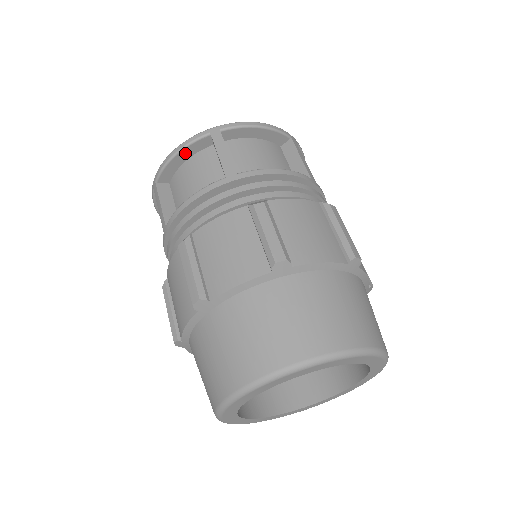
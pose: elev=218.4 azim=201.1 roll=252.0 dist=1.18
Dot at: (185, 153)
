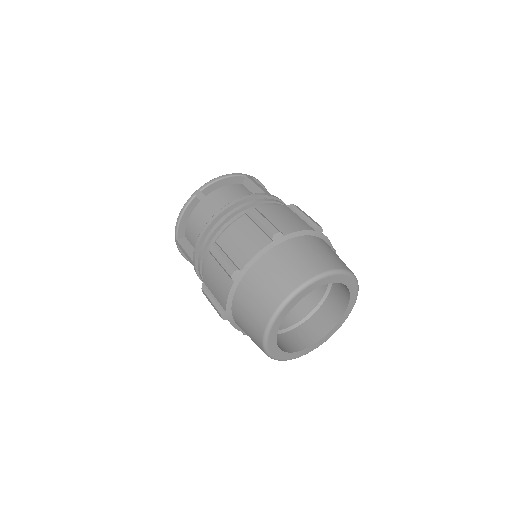
Dot at: (228, 180)
